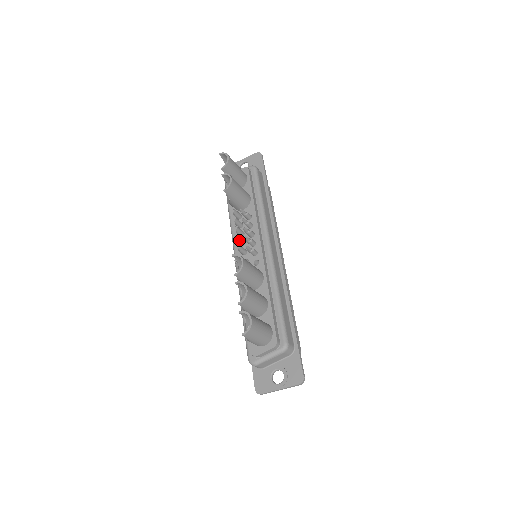
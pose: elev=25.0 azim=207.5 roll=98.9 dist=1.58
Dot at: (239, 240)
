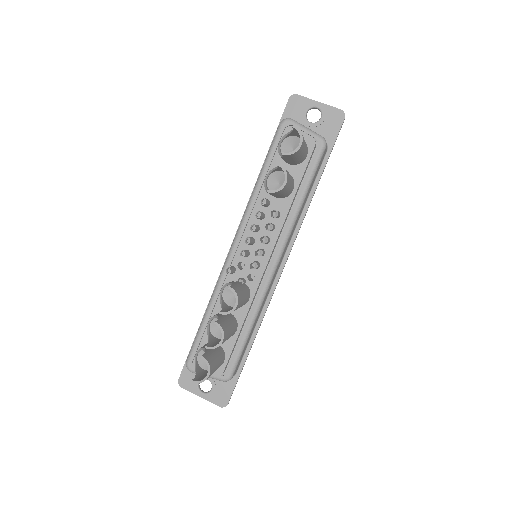
Dot at: (248, 244)
